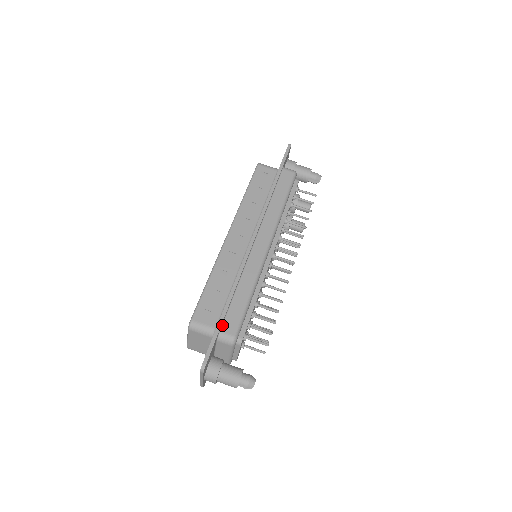
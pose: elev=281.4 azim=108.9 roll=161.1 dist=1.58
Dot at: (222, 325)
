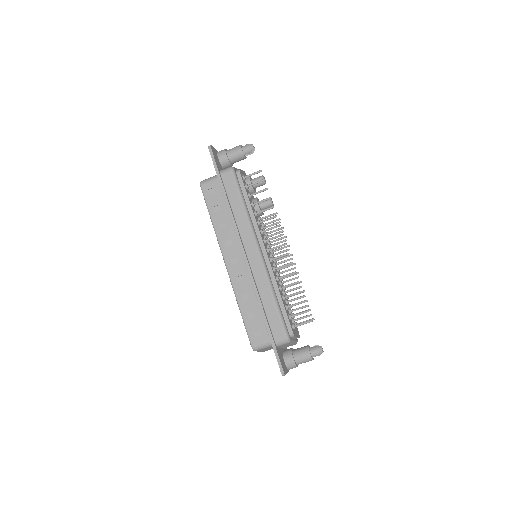
Dot at: (273, 336)
